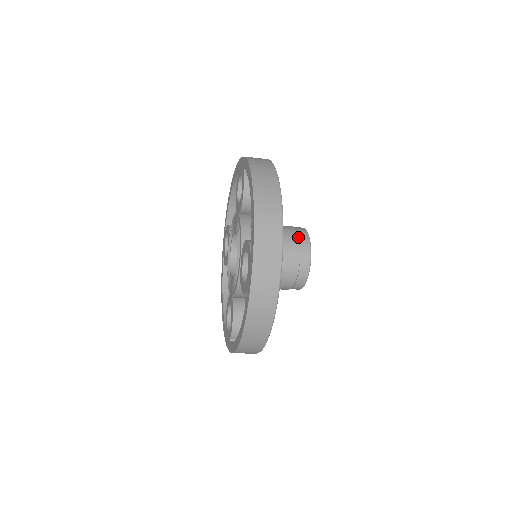
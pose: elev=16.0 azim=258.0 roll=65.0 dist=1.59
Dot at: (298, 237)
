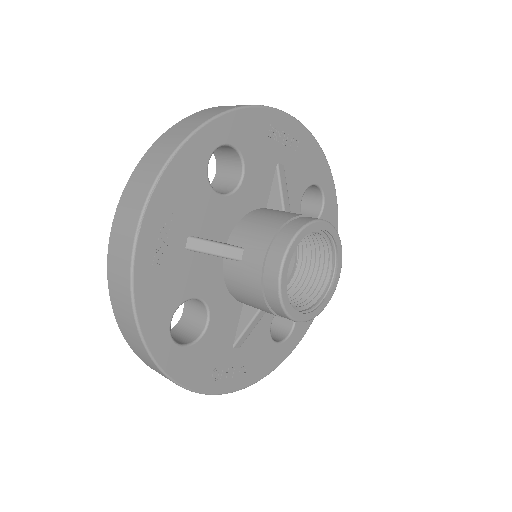
Dot at: (268, 256)
